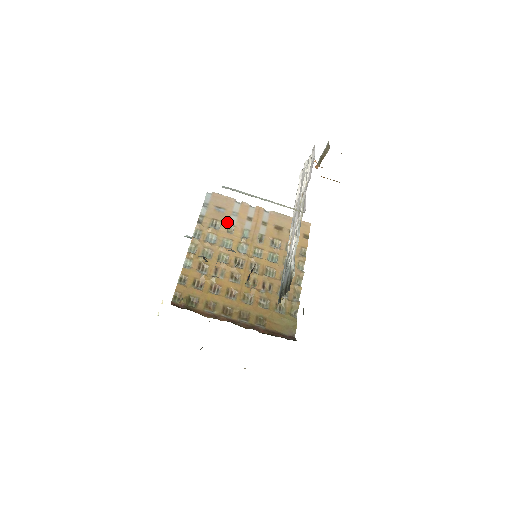
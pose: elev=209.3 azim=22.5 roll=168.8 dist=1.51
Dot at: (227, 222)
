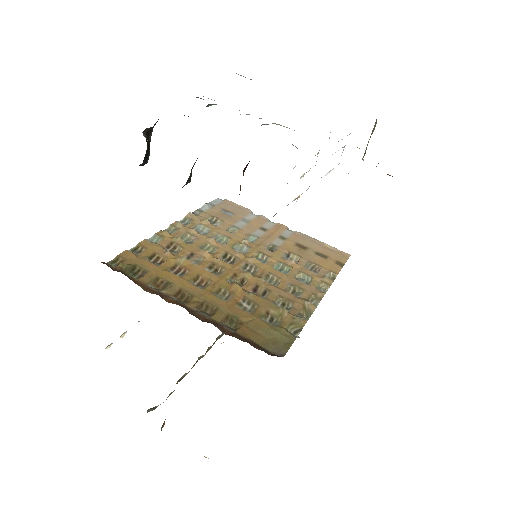
Dot at: (231, 223)
